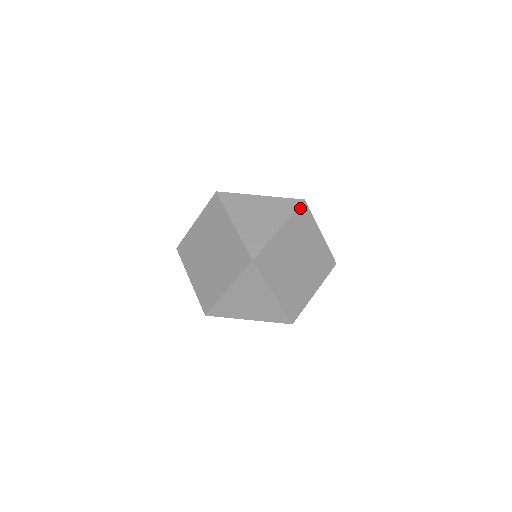
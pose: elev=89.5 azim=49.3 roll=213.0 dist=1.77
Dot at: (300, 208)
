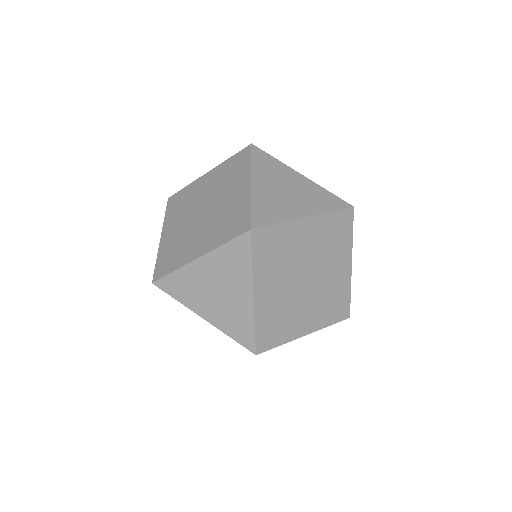
Dot at: (254, 245)
